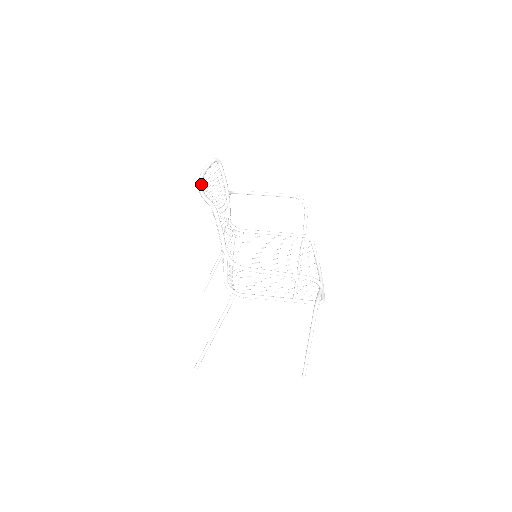
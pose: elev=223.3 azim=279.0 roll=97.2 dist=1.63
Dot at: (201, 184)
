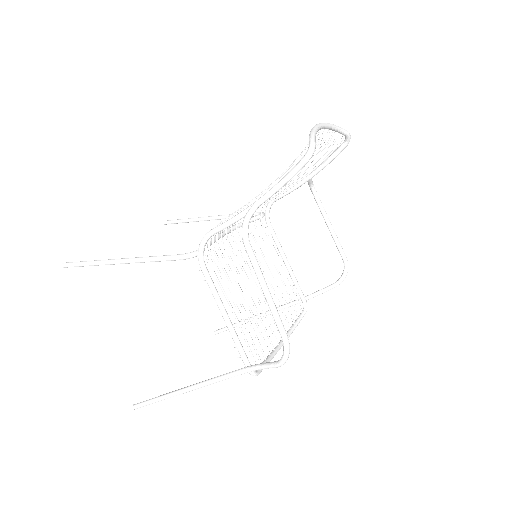
Dot at: (320, 127)
